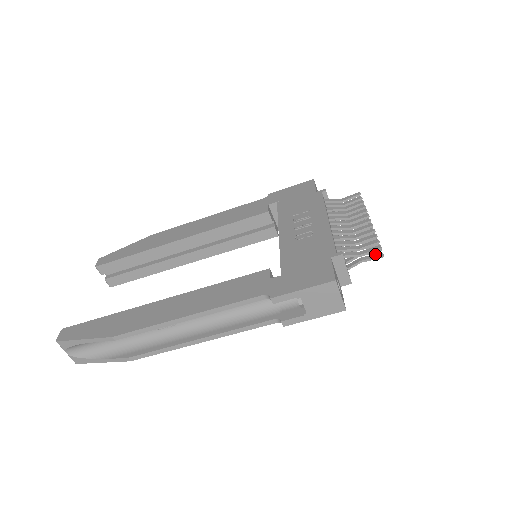
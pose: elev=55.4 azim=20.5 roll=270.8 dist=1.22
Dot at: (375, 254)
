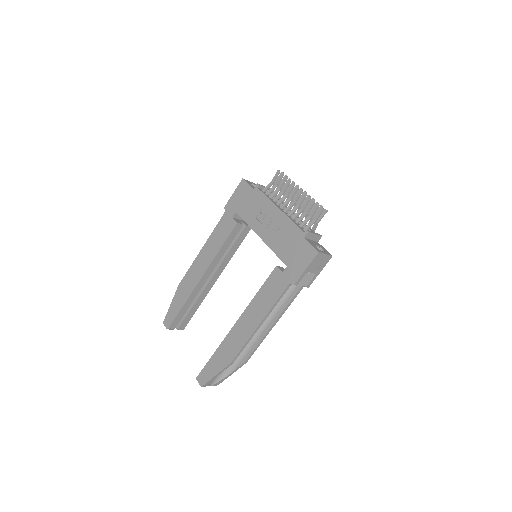
Dot at: (322, 213)
